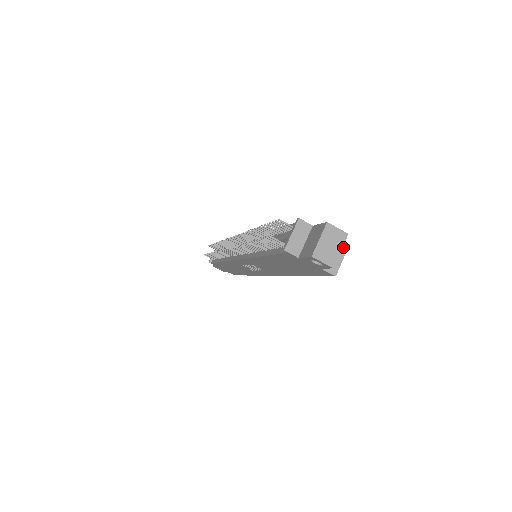
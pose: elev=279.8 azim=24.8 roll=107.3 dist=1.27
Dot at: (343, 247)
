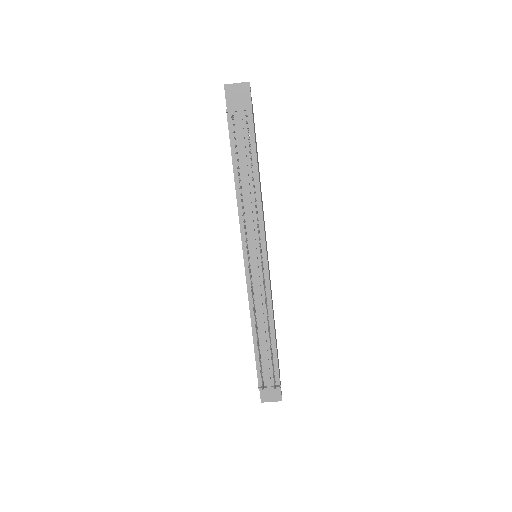
Dot at: occluded
